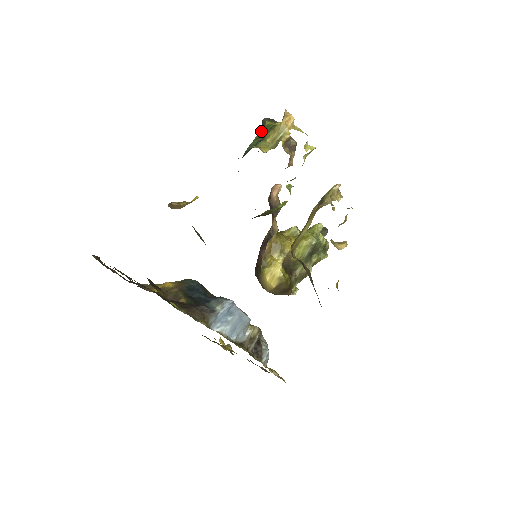
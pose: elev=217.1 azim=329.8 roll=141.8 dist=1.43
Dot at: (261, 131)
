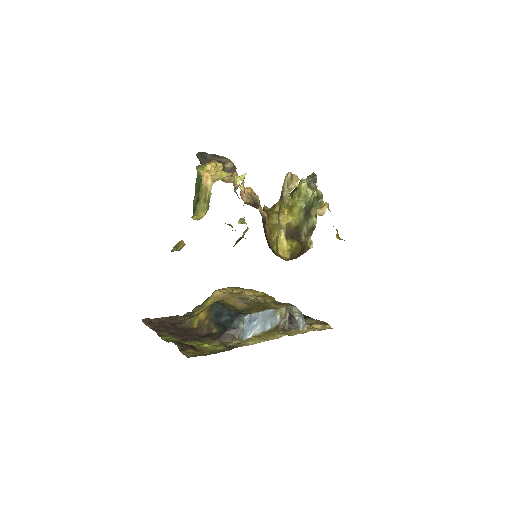
Dot at: (196, 182)
